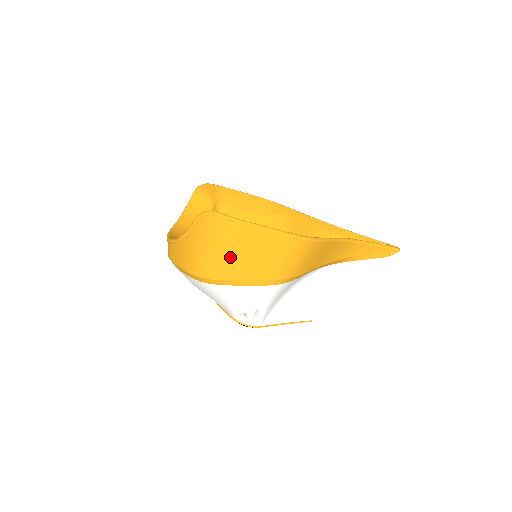
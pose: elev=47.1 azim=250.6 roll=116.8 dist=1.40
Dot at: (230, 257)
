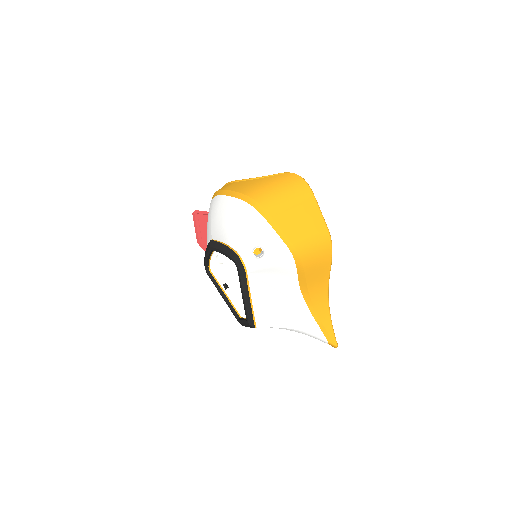
Dot at: (287, 204)
